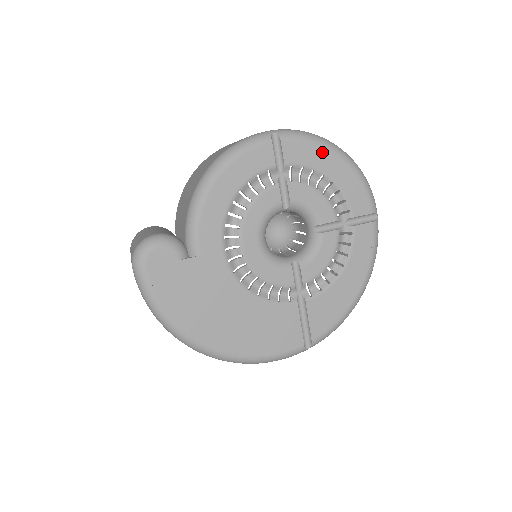
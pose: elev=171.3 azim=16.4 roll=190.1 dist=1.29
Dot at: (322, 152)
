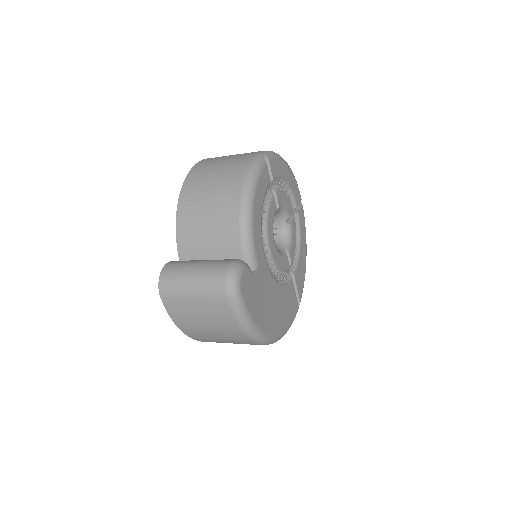
Dot at: (282, 164)
